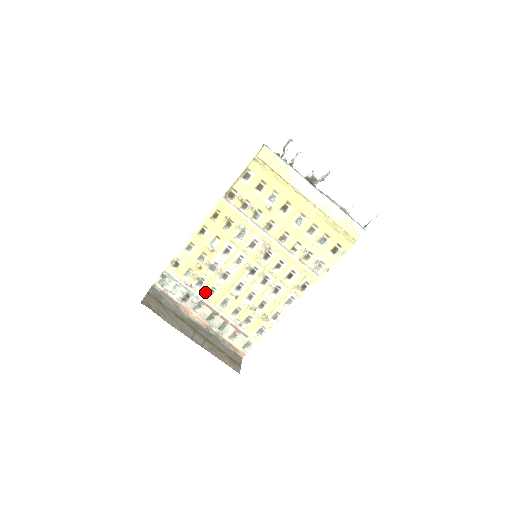
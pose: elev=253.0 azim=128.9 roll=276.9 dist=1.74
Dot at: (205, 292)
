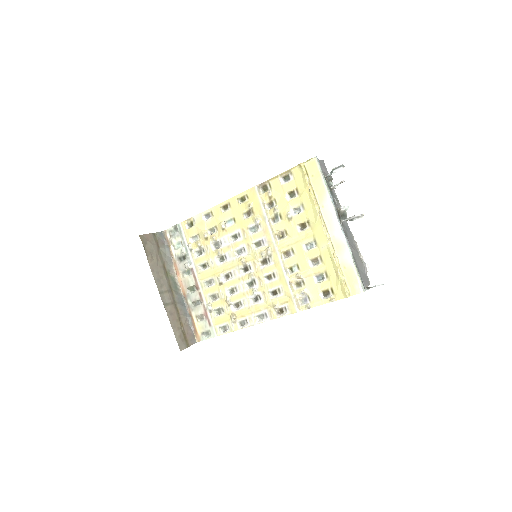
Dot at: (199, 263)
